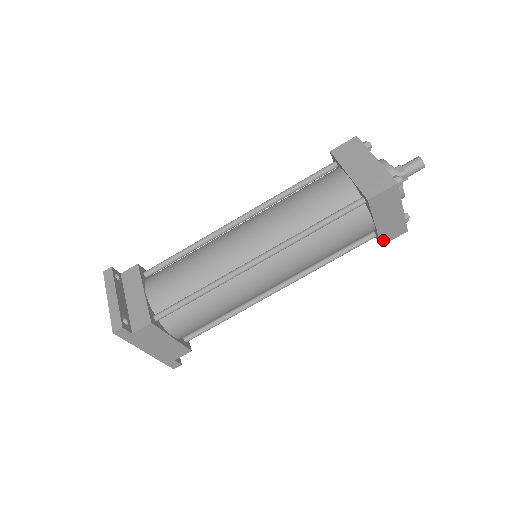
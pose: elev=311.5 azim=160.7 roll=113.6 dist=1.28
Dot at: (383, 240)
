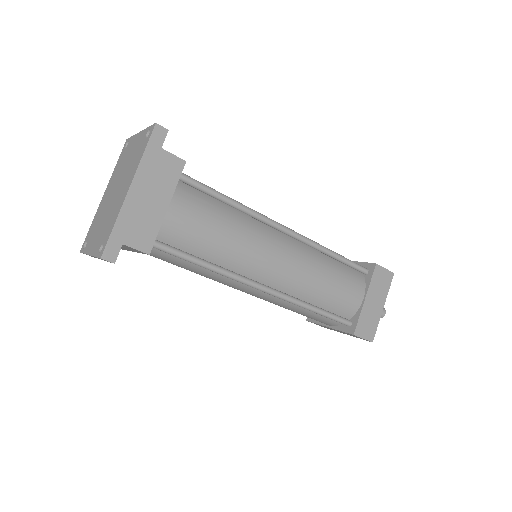
Dot at: (358, 329)
